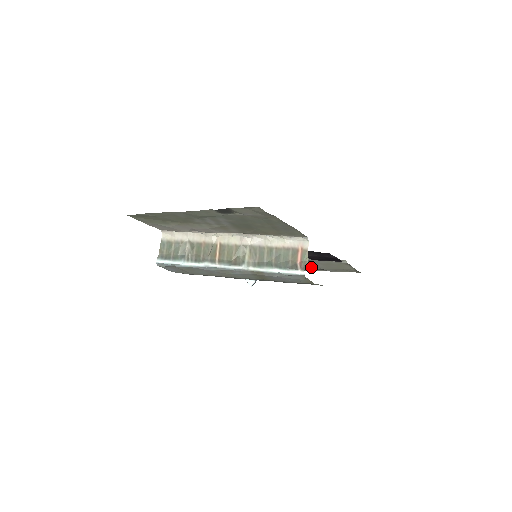
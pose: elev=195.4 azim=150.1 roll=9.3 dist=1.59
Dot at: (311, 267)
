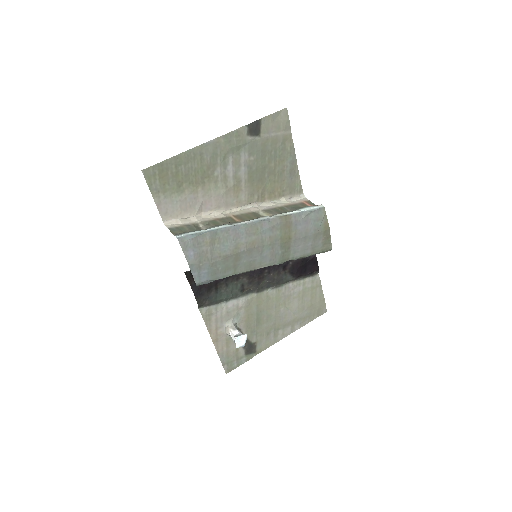
Dot at: (286, 317)
